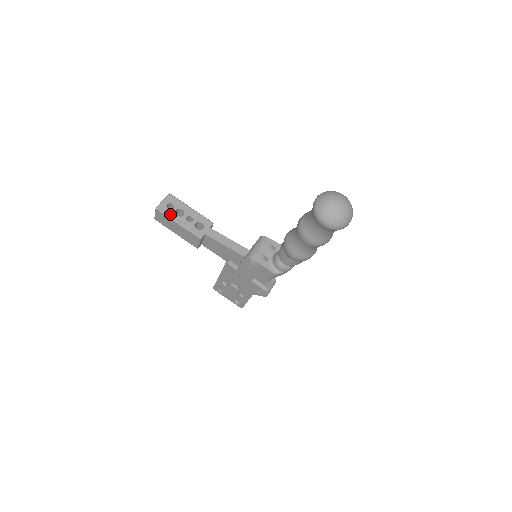
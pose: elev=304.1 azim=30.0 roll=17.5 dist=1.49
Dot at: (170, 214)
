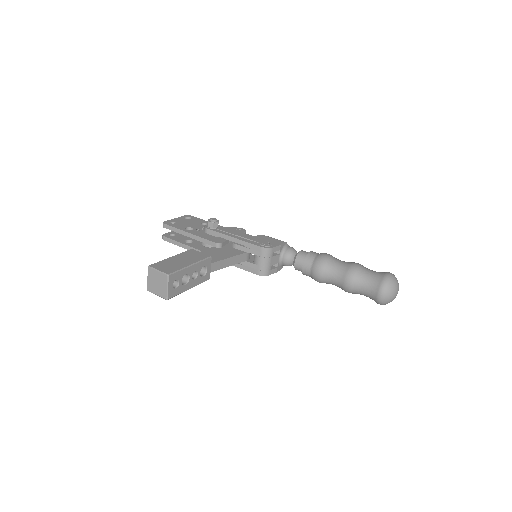
Dot at: (180, 291)
